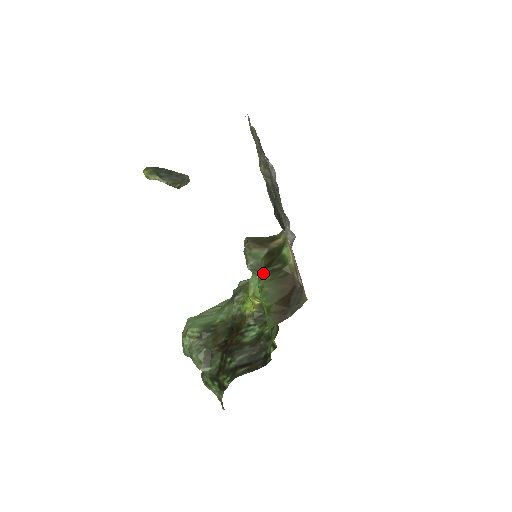
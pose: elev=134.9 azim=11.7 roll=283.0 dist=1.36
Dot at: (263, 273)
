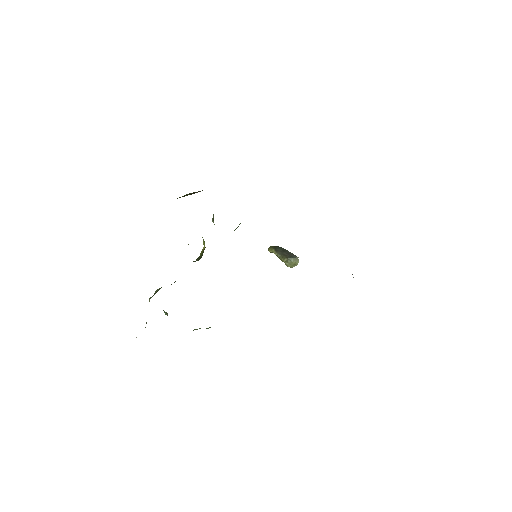
Dot at: occluded
